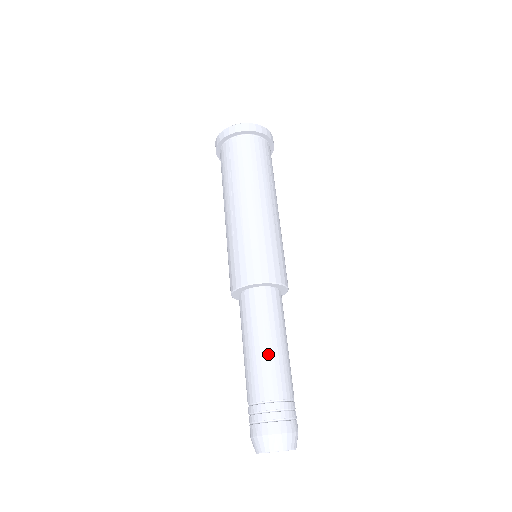
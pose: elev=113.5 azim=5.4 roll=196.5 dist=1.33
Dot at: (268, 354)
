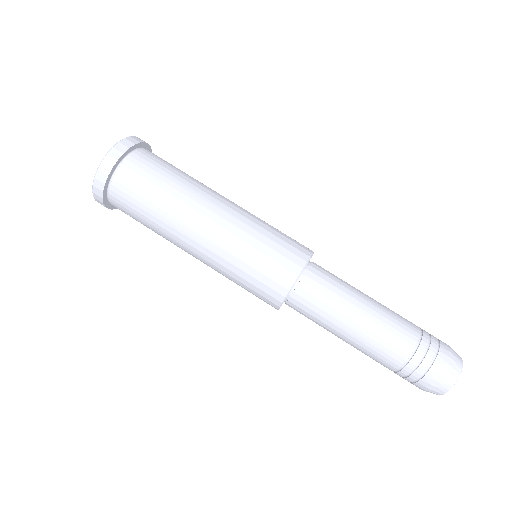
Dot at: (359, 338)
